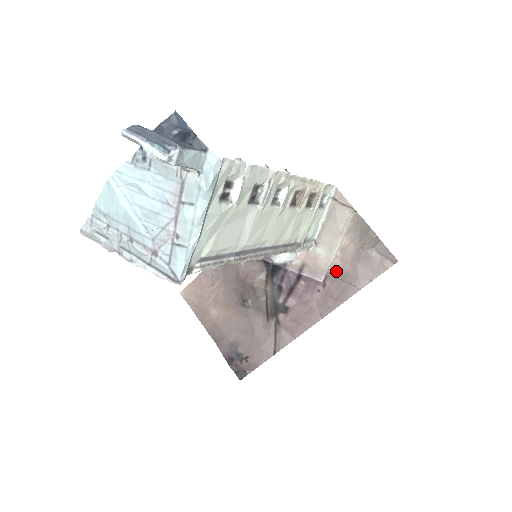
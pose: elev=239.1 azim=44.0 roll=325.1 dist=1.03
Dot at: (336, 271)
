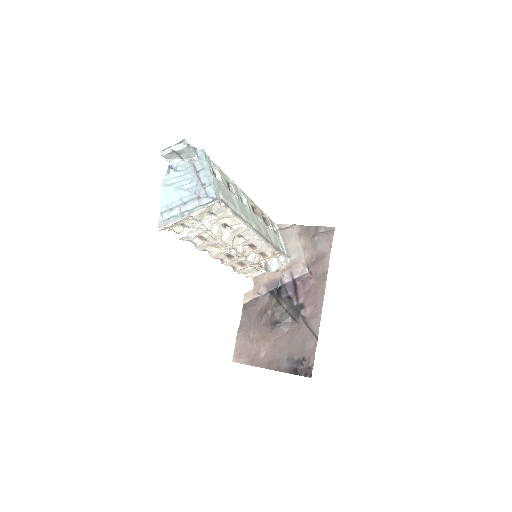
Dot at: (310, 260)
